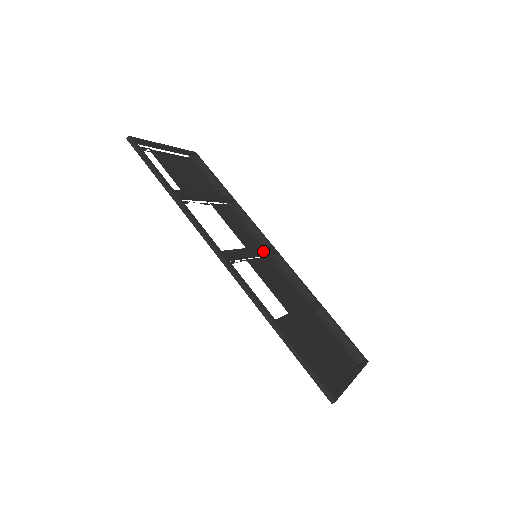
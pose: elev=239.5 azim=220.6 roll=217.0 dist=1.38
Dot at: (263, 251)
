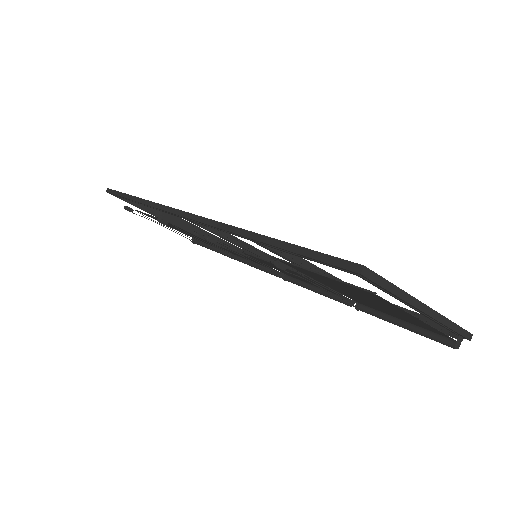
Dot at: (267, 255)
